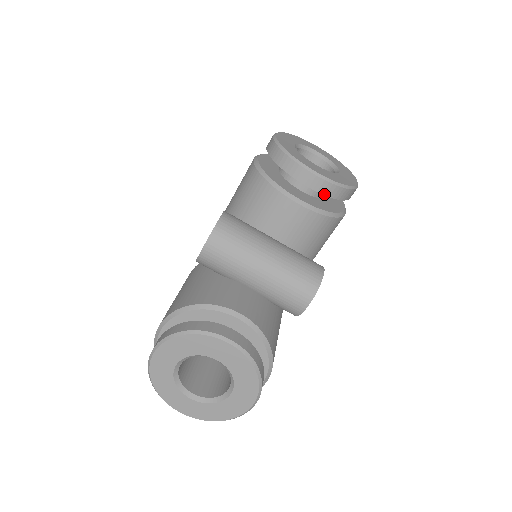
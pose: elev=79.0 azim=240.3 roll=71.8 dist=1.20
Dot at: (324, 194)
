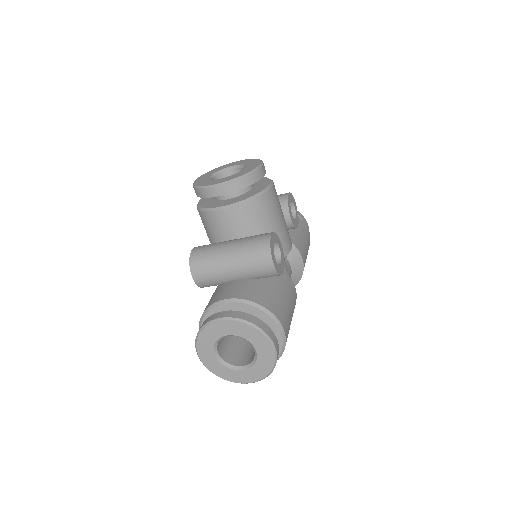
Dot at: (234, 191)
